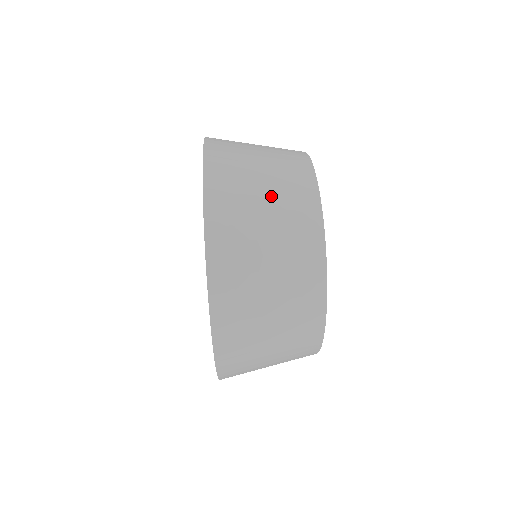
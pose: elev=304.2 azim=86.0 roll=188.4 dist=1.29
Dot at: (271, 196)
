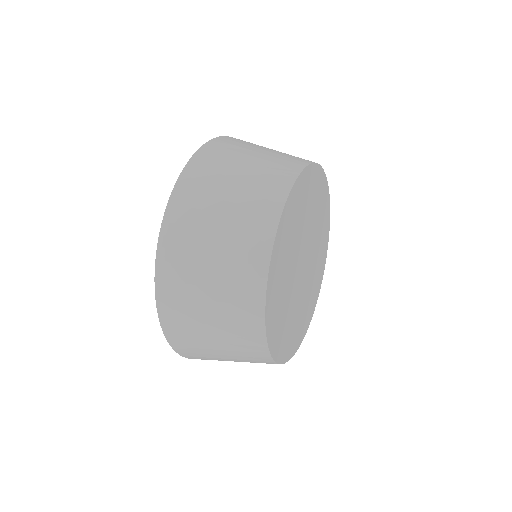
Dot at: (248, 171)
